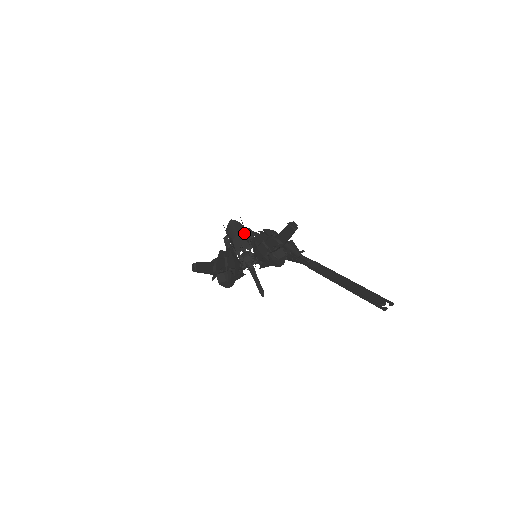
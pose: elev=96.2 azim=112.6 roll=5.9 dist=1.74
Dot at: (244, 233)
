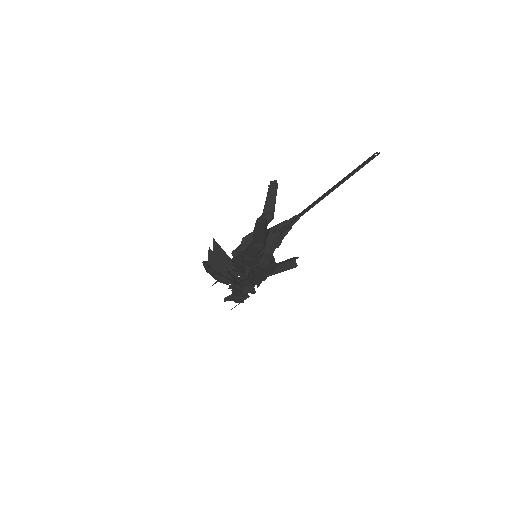
Dot at: occluded
